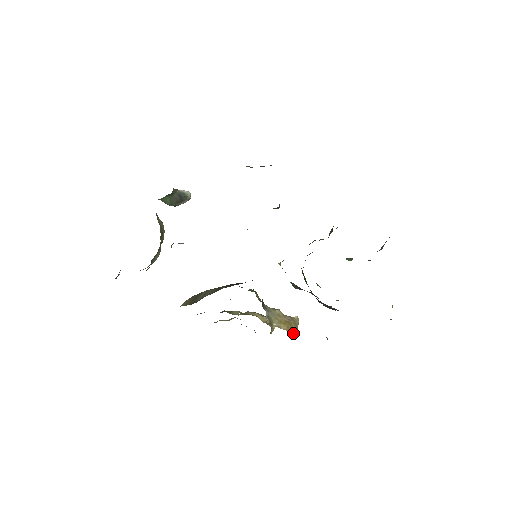
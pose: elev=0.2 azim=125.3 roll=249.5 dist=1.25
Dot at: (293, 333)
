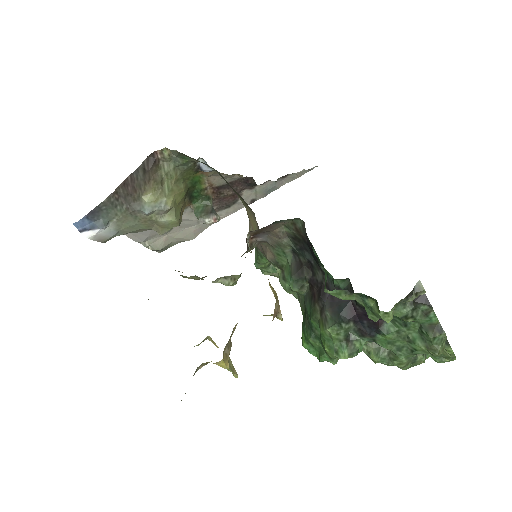
Dot at: occluded
